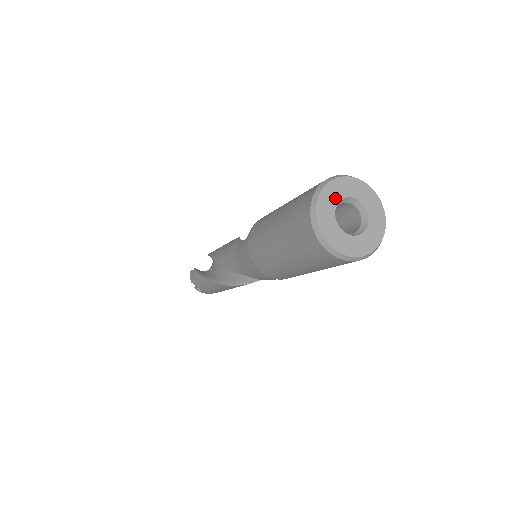
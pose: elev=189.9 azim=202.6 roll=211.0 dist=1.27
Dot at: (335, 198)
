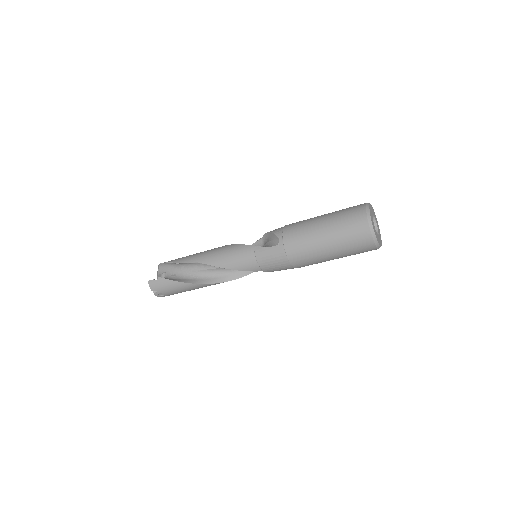
Dot at: (372, 217)
